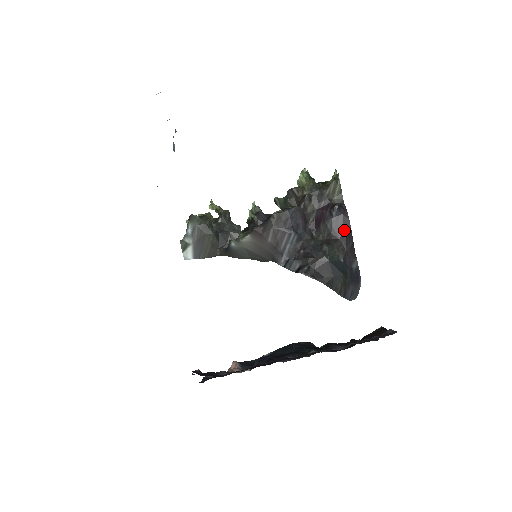
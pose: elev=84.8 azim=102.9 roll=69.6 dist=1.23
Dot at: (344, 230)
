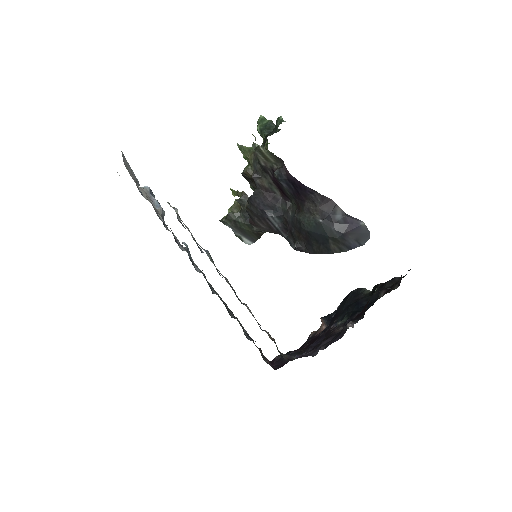
Dot at: (301, 191)
